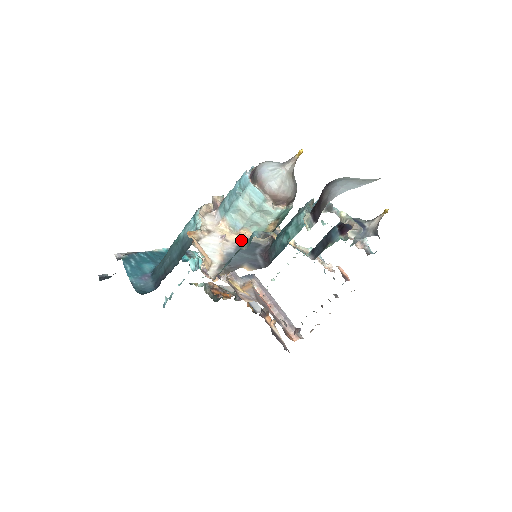
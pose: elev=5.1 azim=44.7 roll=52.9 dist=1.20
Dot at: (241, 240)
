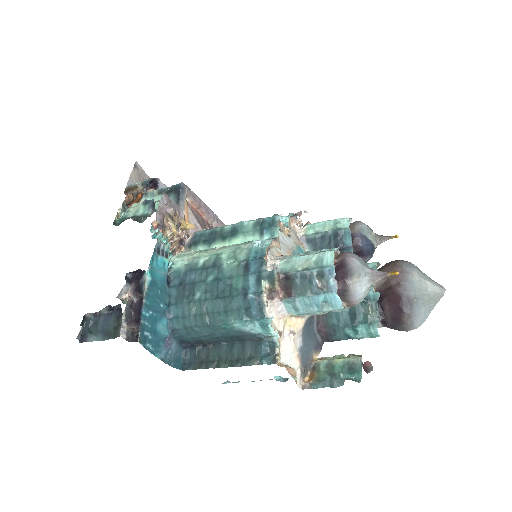
Dot at: (302, 323)
